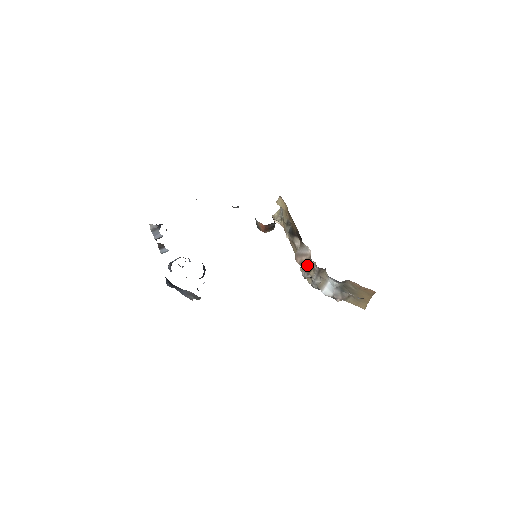
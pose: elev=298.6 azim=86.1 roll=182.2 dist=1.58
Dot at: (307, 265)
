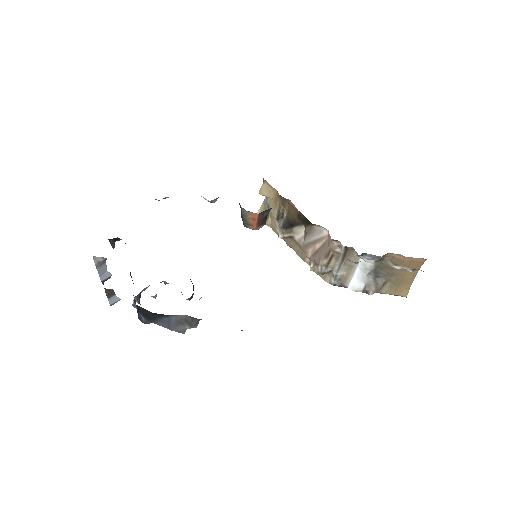
Dot at: (324, 253)
